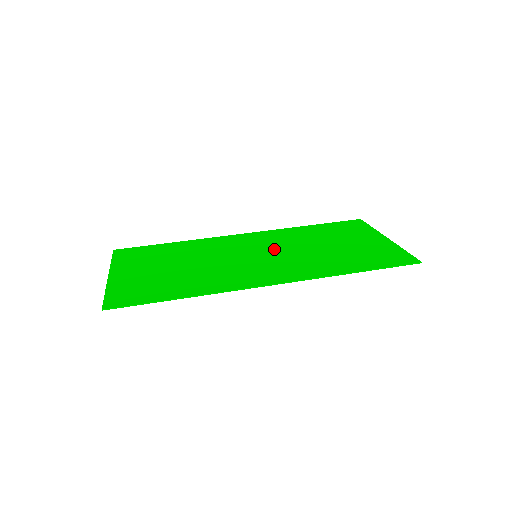
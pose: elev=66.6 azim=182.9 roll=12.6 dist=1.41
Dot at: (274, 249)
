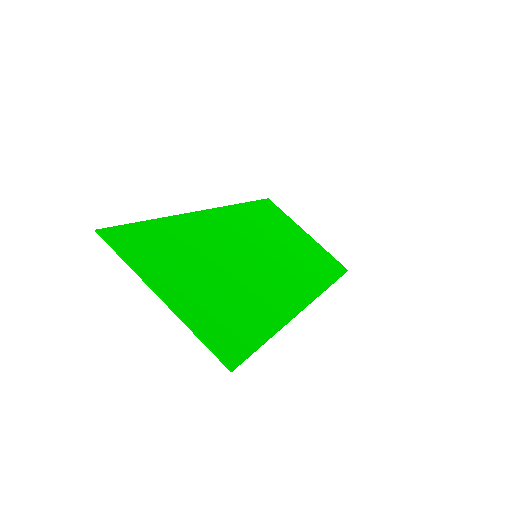
Dot at: (259, 245)
